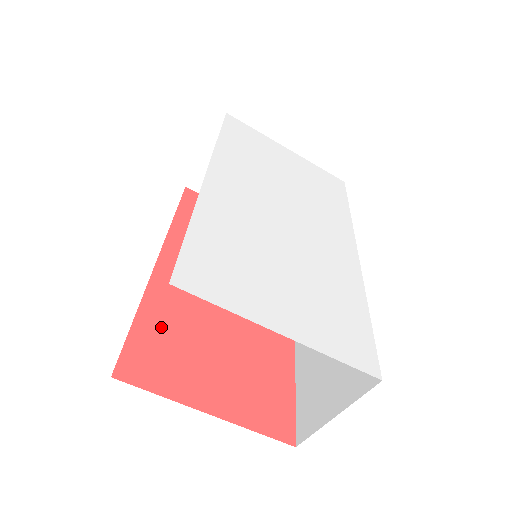
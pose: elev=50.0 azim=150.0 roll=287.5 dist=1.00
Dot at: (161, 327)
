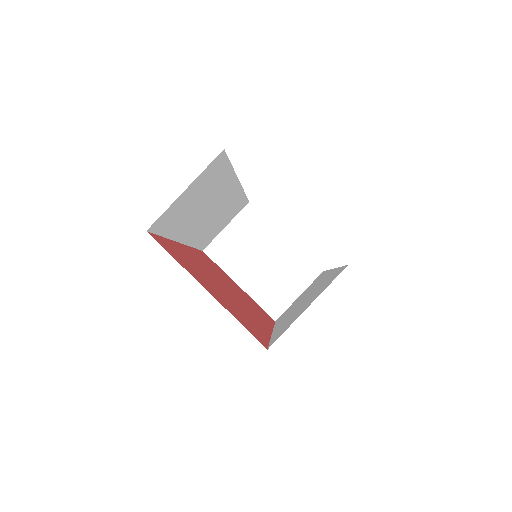
Dot at: (179, 252)
